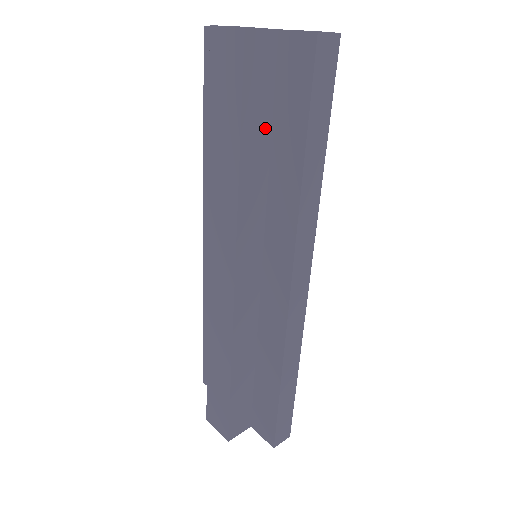
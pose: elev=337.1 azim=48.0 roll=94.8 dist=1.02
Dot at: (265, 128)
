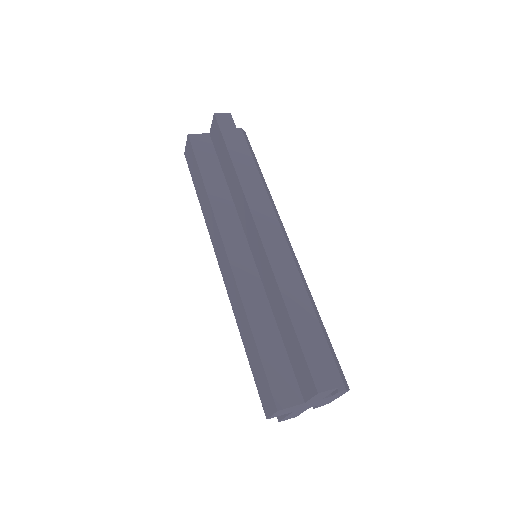
Dot at: (217, 170)
